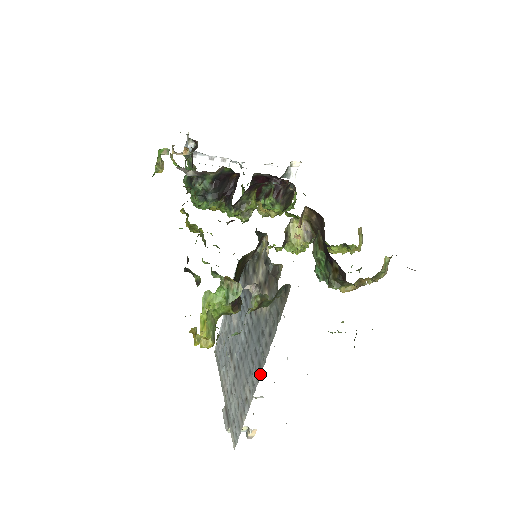
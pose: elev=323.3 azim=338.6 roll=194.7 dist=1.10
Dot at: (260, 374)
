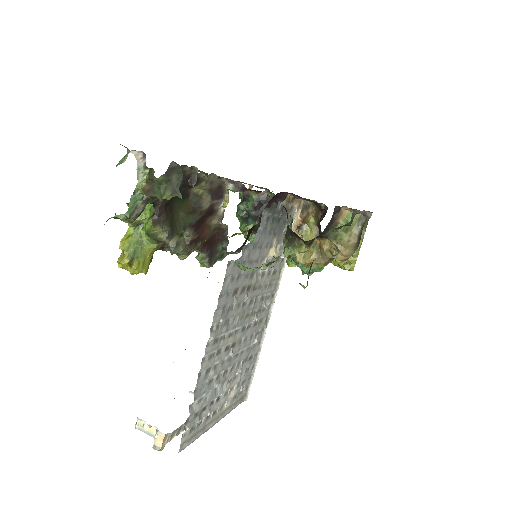
Dot at: occluded
